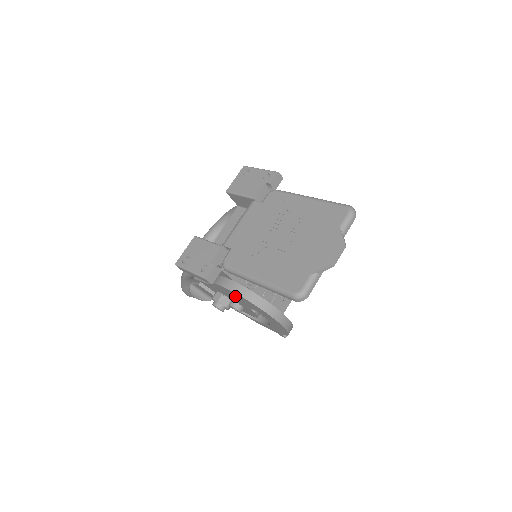
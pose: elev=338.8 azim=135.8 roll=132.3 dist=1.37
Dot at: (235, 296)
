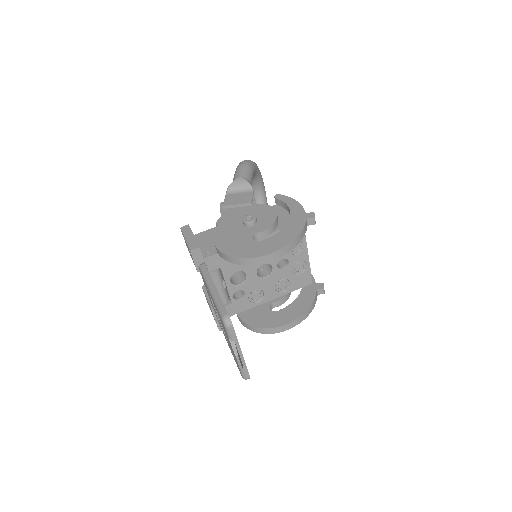
Dot at: occluded
